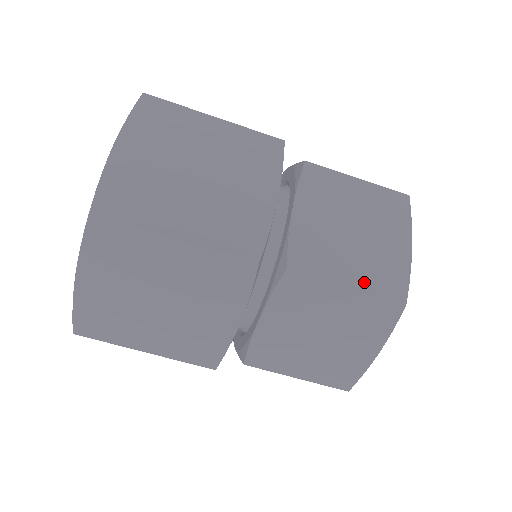
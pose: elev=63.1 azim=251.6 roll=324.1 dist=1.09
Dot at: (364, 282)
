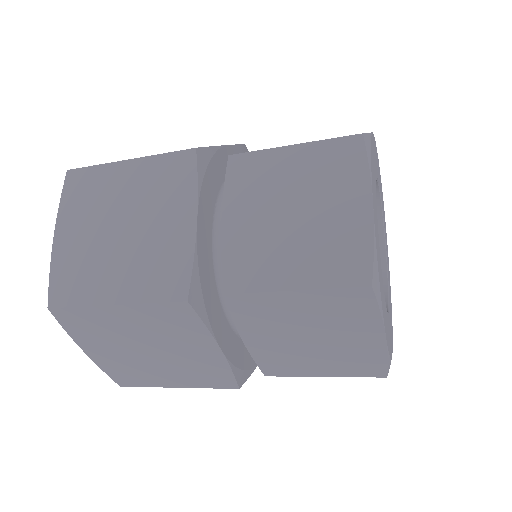
Dot at: (313, 277)
